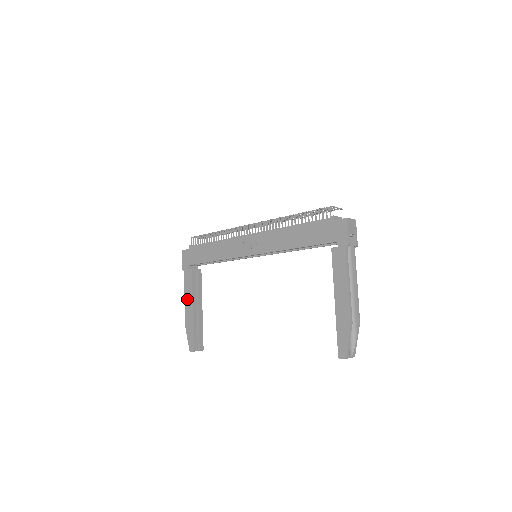
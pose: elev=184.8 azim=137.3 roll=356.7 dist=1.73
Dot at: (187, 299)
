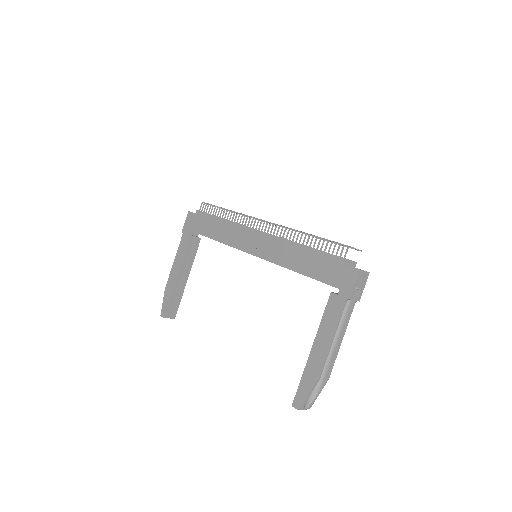
Dot at: (176, 263)
